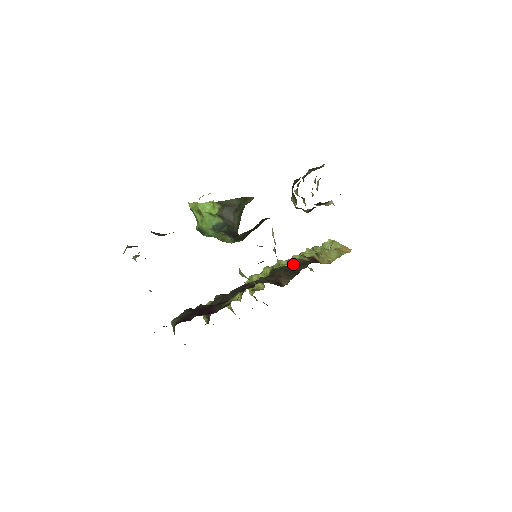
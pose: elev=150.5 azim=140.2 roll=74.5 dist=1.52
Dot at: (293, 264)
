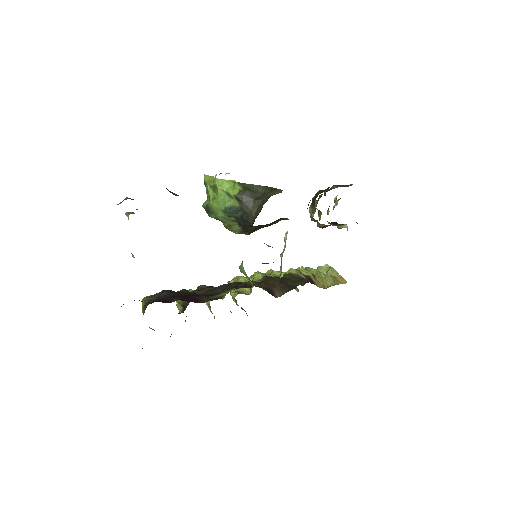
Dot at: (289, 277)
